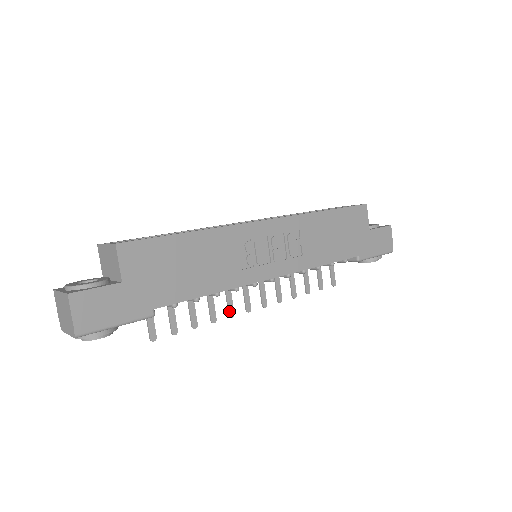
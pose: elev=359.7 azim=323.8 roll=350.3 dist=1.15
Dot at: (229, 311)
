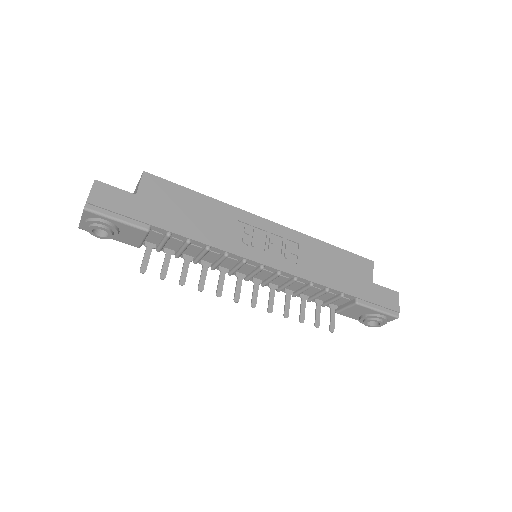
Dot at: (217, 290)
